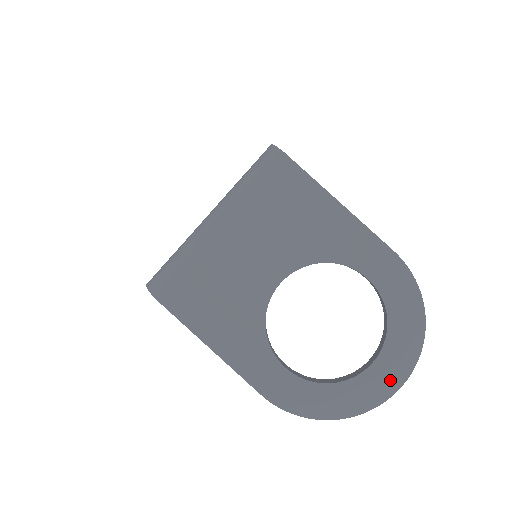
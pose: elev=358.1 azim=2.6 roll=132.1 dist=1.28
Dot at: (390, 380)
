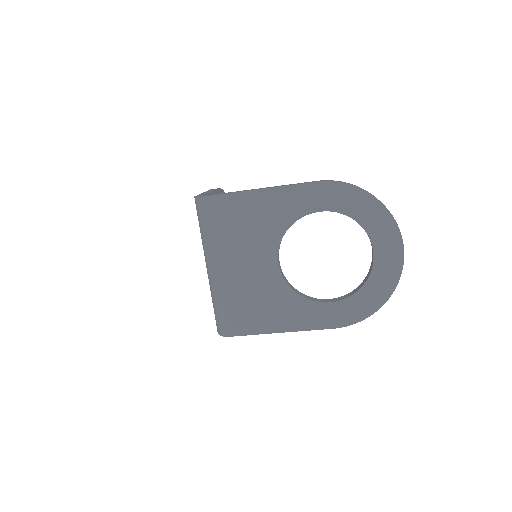
Dot at: (393, 250)
